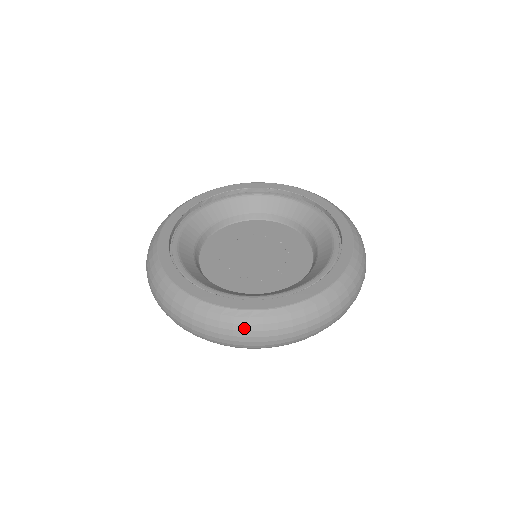
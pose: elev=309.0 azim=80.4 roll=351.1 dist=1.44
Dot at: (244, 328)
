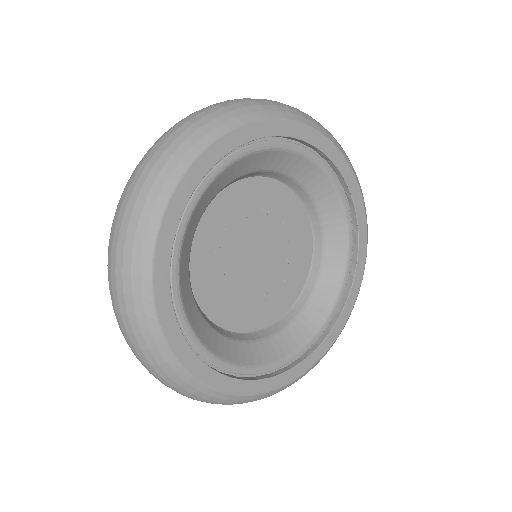
Dot at: occluded
